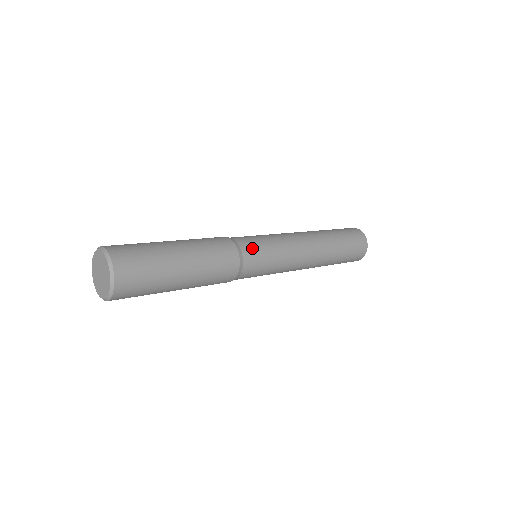
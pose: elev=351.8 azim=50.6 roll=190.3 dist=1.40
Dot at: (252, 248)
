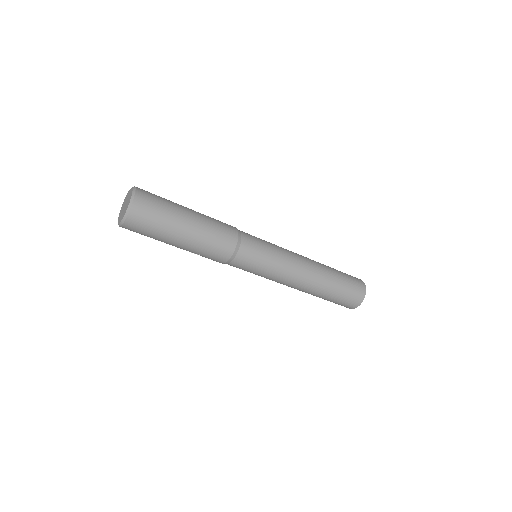
Dot at: (251, 236)
